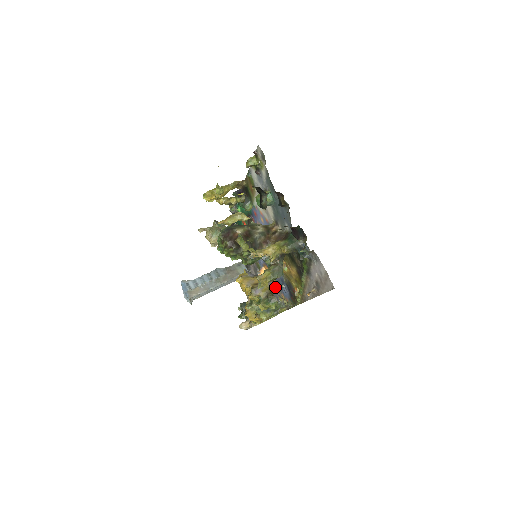
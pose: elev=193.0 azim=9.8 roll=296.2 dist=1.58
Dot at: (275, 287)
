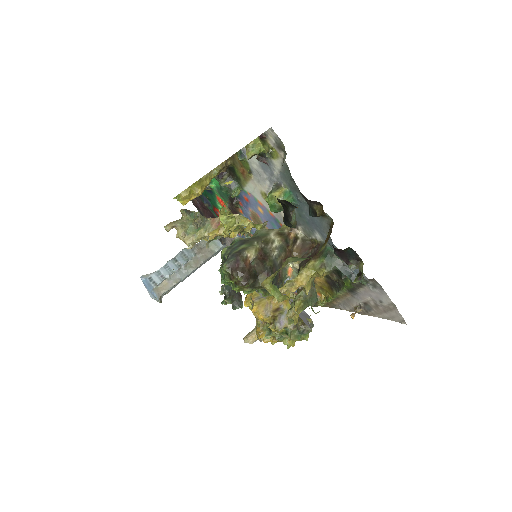
Dot at: occluded
